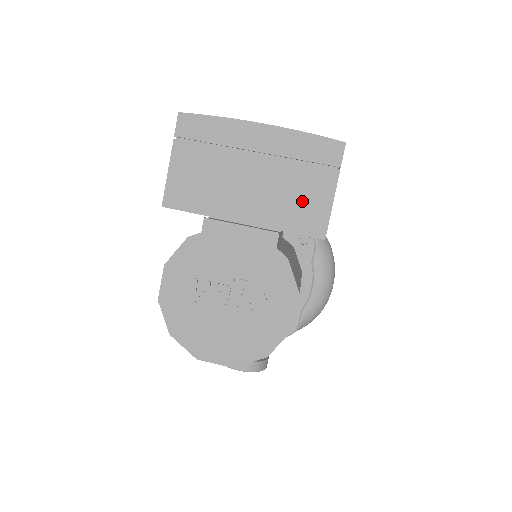
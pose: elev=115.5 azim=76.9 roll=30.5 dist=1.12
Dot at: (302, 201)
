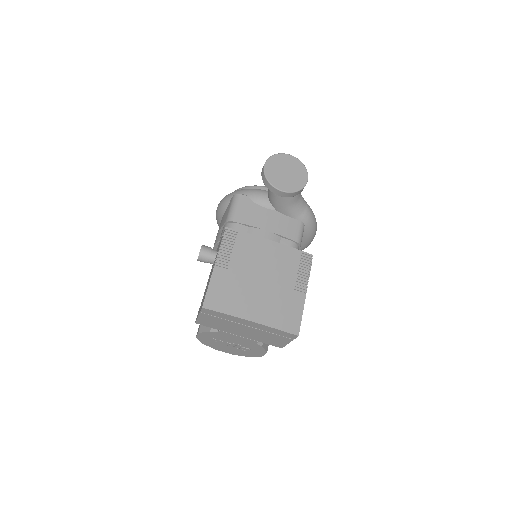
Dot at: (272, 340)
